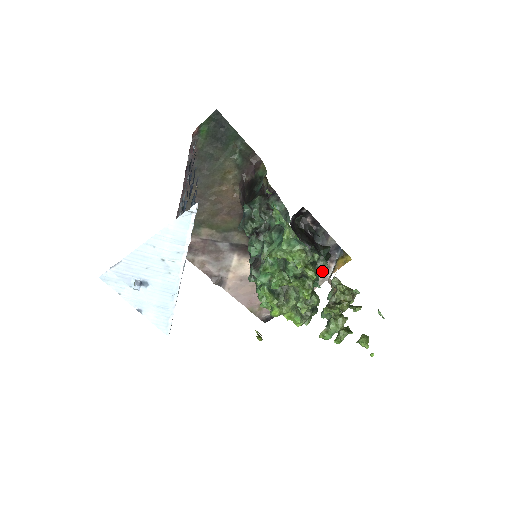
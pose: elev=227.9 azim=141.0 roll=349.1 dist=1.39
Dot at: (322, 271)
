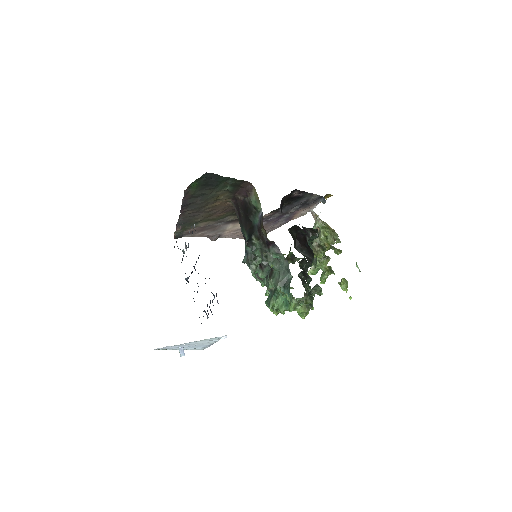
Dot at: (317, 292)
